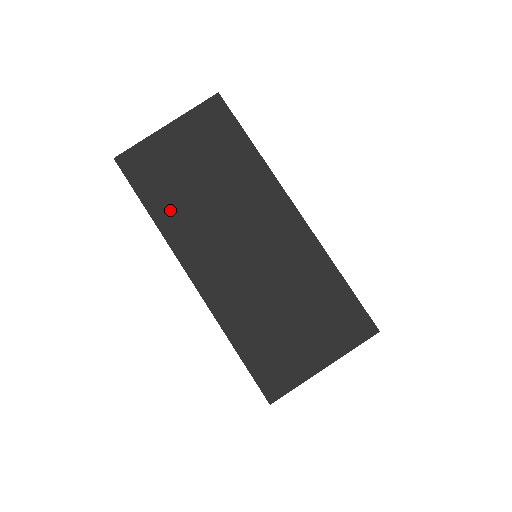
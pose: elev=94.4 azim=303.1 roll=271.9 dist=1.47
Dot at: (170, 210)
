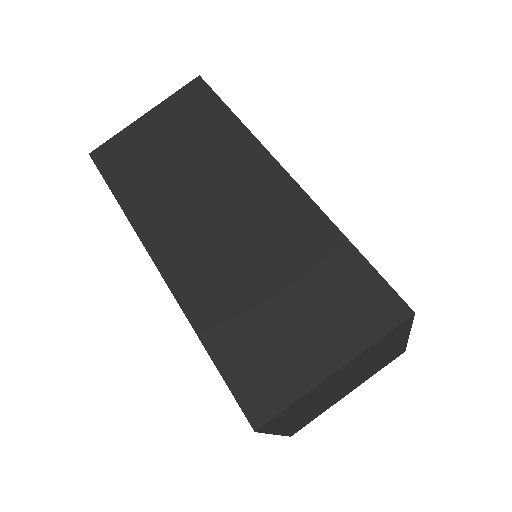
Dot at: (141, 195)
